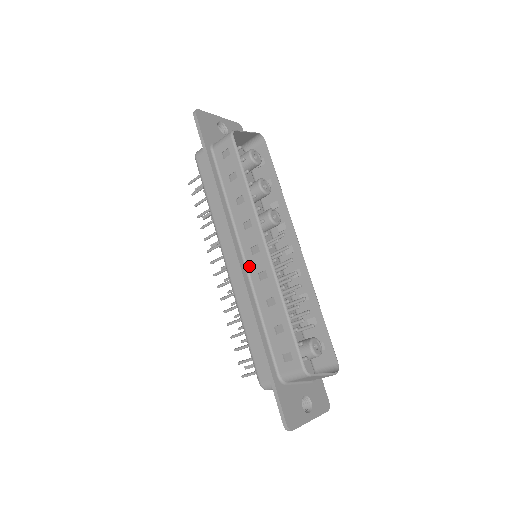
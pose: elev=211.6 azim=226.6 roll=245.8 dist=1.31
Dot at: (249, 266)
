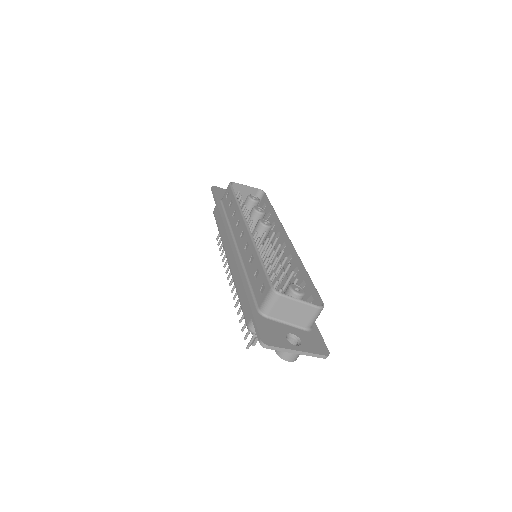
Dot at: (240, 249)
